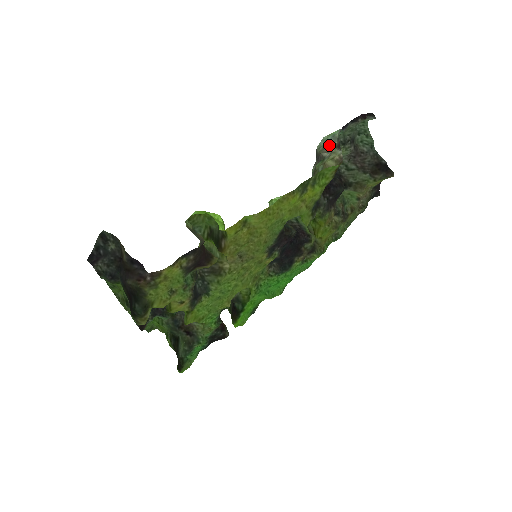
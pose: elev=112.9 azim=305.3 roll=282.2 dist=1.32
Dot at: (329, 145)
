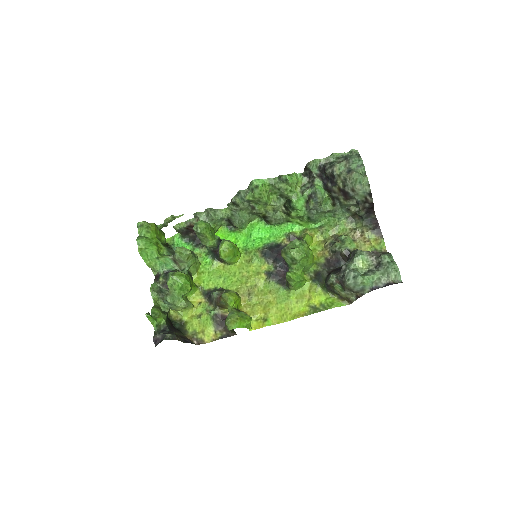
Dot at: (354, 292)
